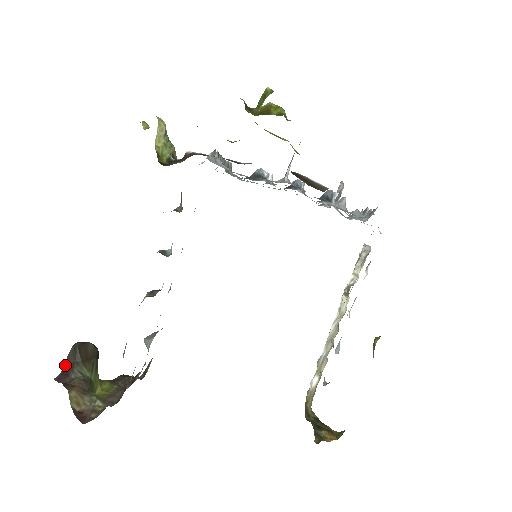
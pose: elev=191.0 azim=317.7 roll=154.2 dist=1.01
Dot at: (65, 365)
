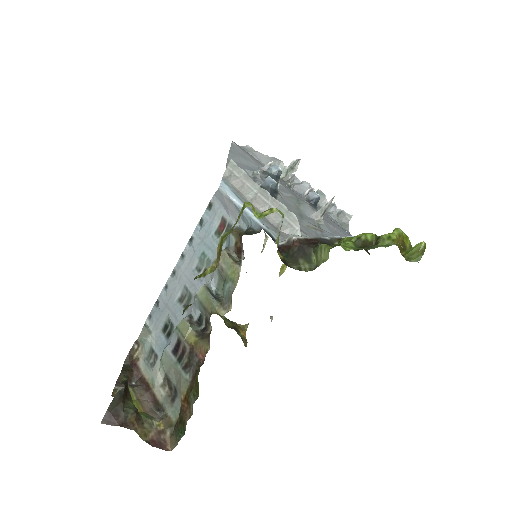
Dot at: (111, 408)
